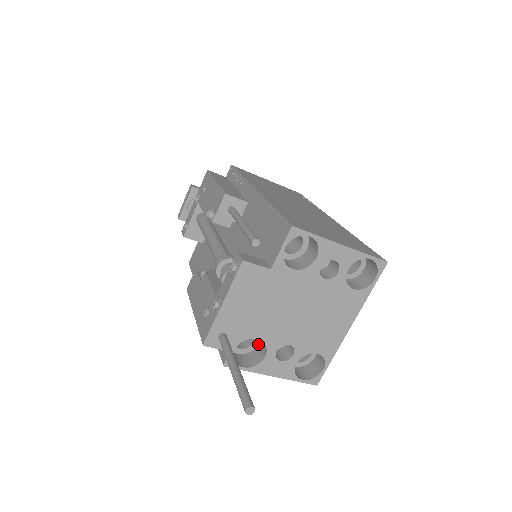
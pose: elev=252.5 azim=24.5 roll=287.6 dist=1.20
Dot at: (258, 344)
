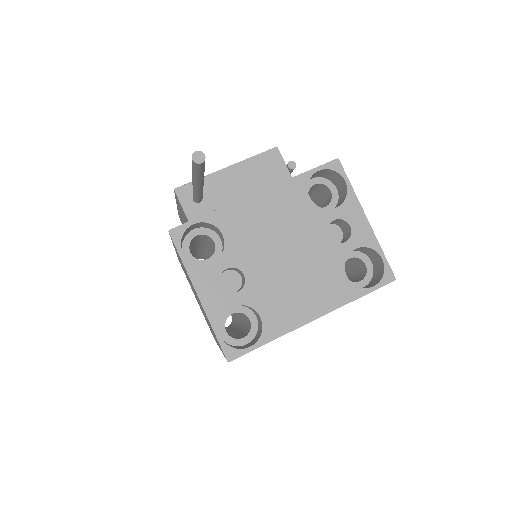
Dot at: occluded
